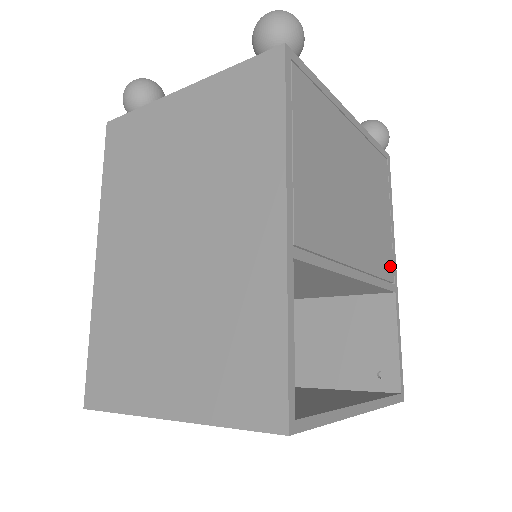
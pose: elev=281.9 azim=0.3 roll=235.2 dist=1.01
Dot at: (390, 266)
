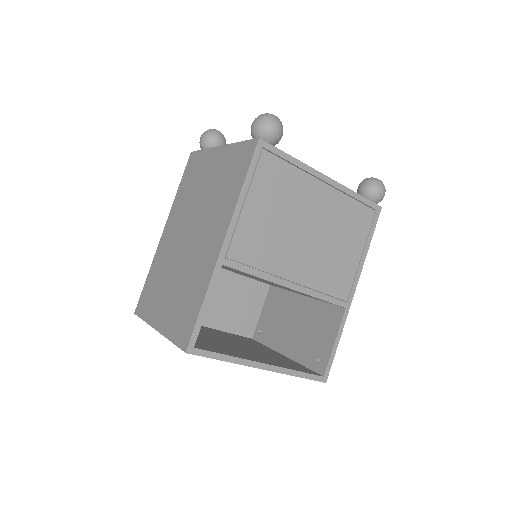
Dot at: (345, 289)
